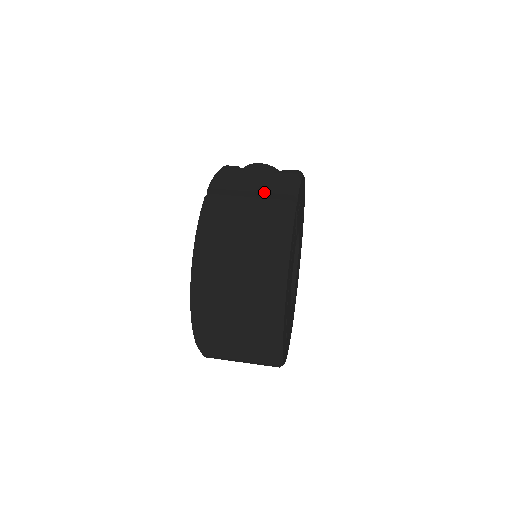
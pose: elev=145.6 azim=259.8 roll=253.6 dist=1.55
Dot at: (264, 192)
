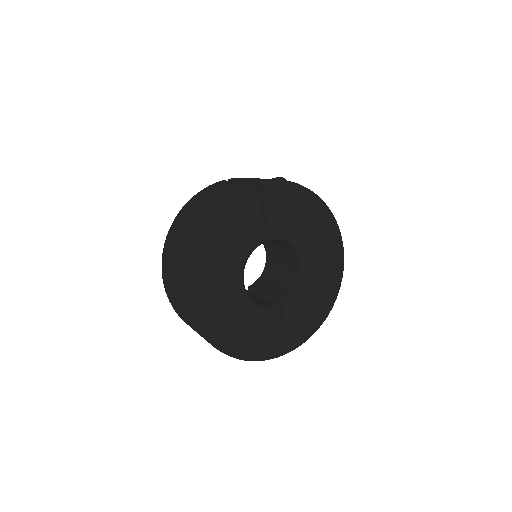
Dot at: (248, 180)
